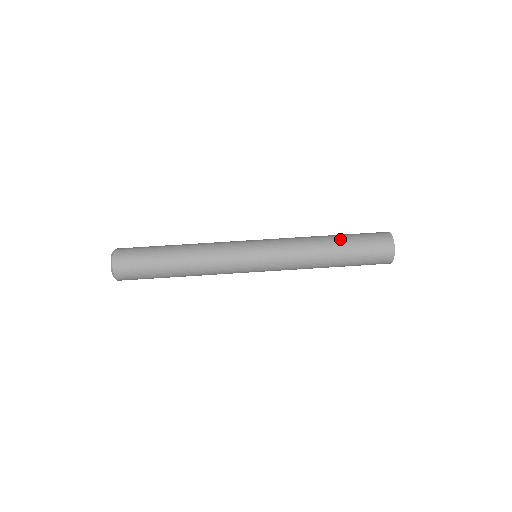
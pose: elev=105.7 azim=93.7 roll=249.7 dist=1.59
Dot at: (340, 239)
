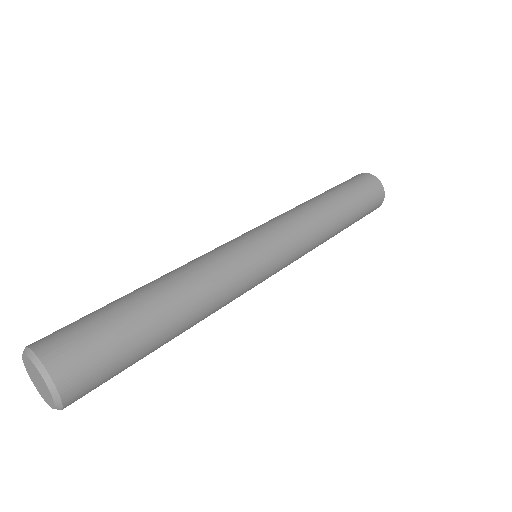
Dot at: occluded
